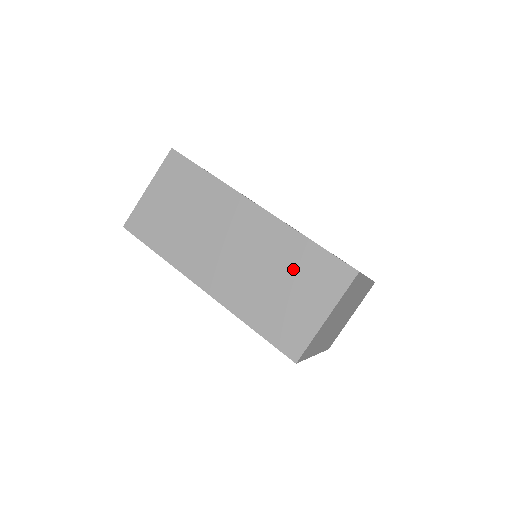
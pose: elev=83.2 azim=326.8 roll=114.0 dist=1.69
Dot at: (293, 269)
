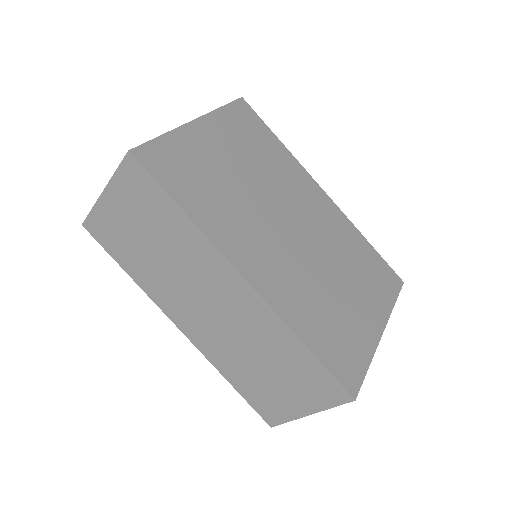
Dot at: (280, 362)
